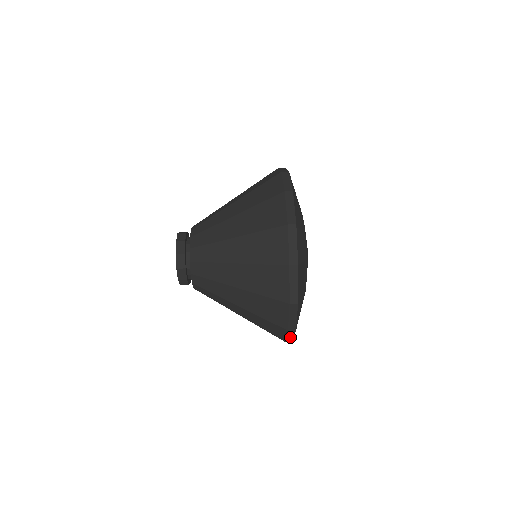
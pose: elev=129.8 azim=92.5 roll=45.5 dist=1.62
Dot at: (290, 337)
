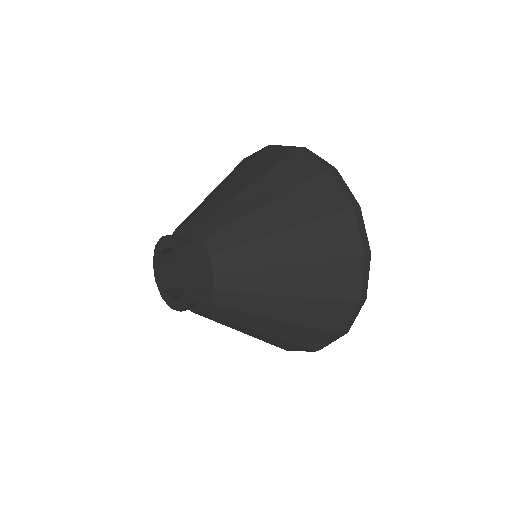
Dot at: (346, 191)
